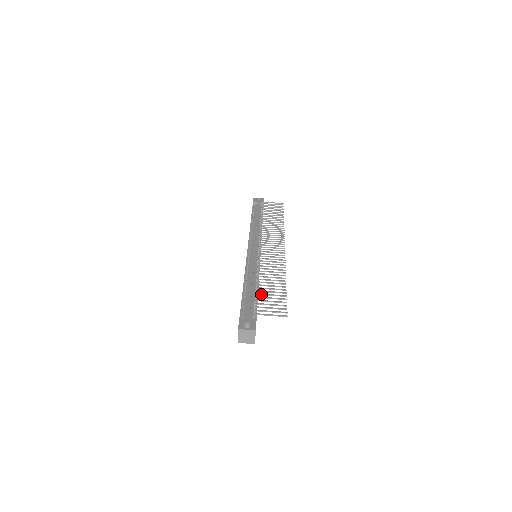
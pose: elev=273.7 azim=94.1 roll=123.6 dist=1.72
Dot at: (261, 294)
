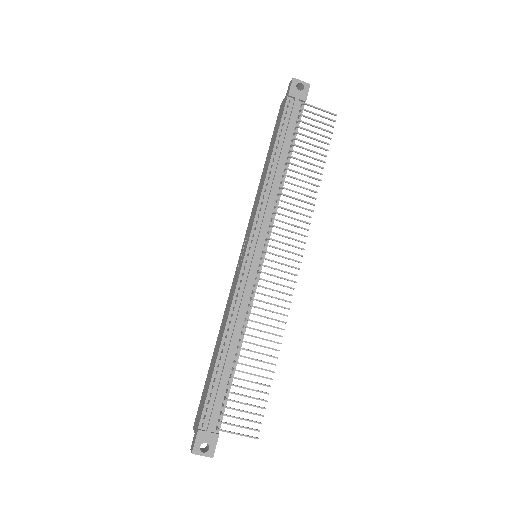
Dot at: occluded
